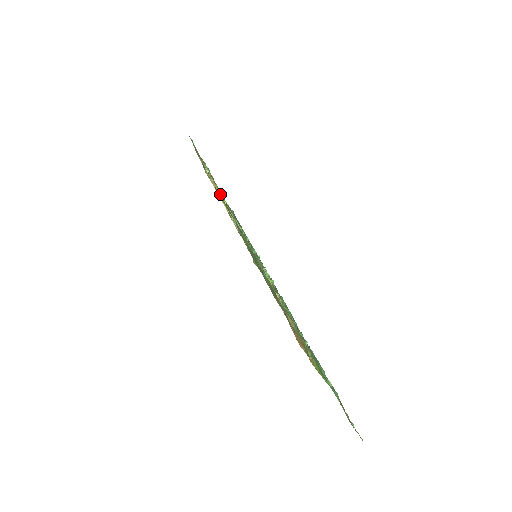
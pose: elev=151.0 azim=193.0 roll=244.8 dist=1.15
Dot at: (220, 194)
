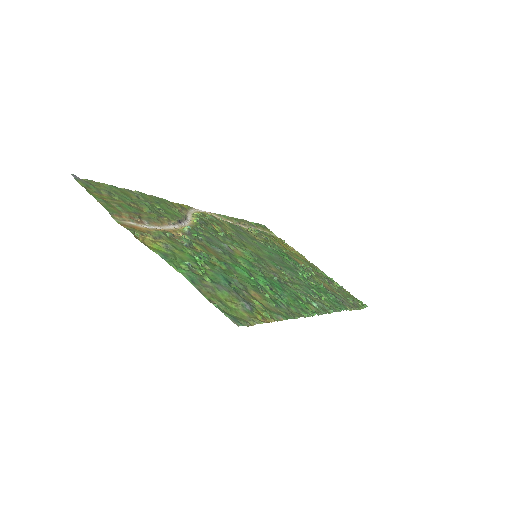
Dot at: (200, 213)
